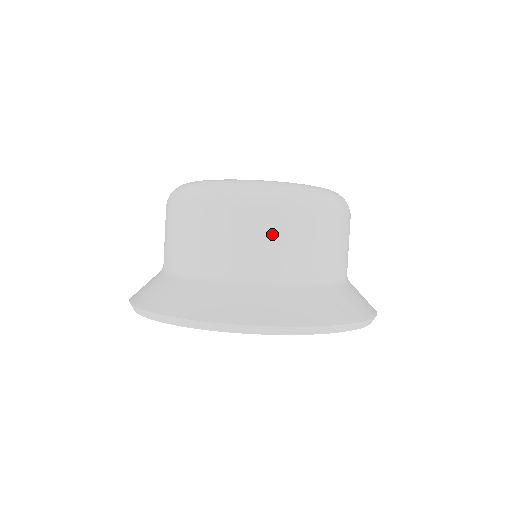
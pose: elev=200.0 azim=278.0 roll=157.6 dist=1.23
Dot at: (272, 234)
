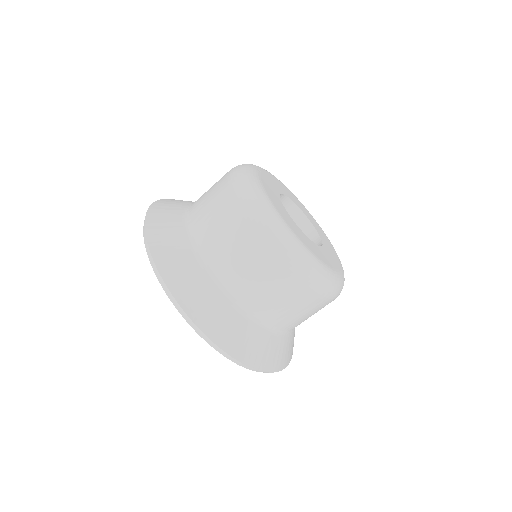
Dot at: (310, 312)
